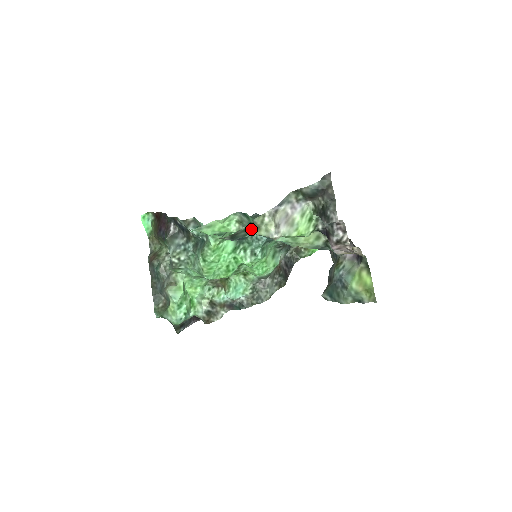
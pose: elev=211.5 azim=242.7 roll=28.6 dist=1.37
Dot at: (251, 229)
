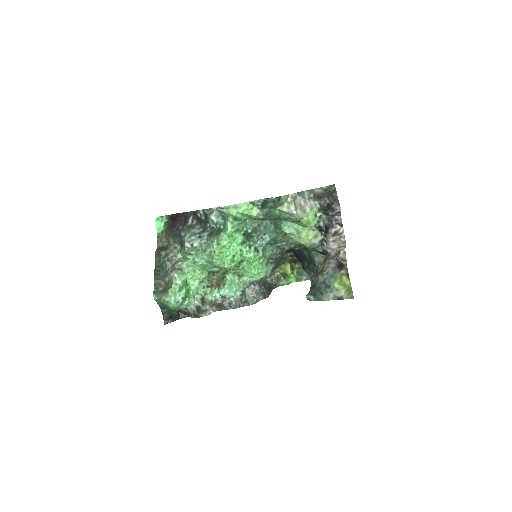
Dot at: (277, 203)
